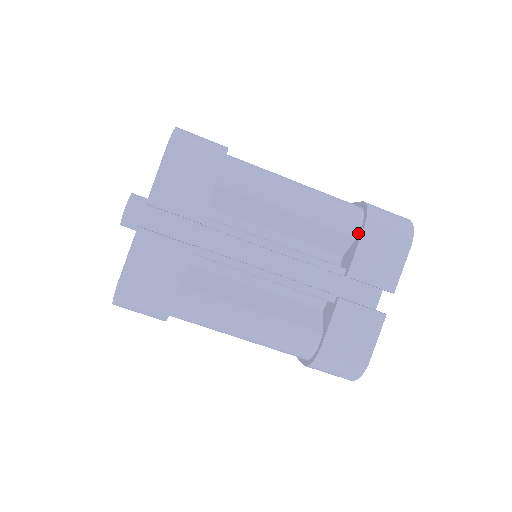
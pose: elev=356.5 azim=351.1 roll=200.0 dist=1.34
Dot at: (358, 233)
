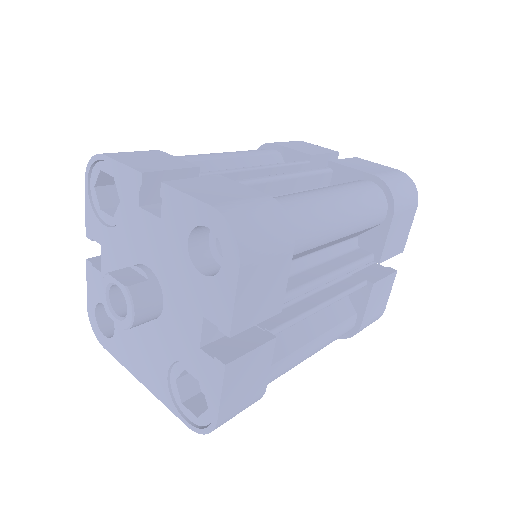
Dot at: (384, 219)
